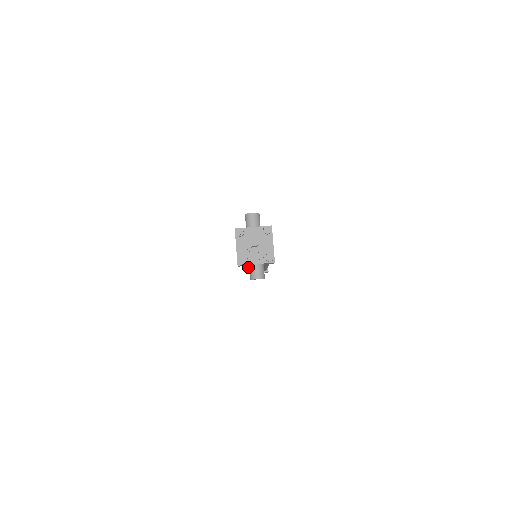
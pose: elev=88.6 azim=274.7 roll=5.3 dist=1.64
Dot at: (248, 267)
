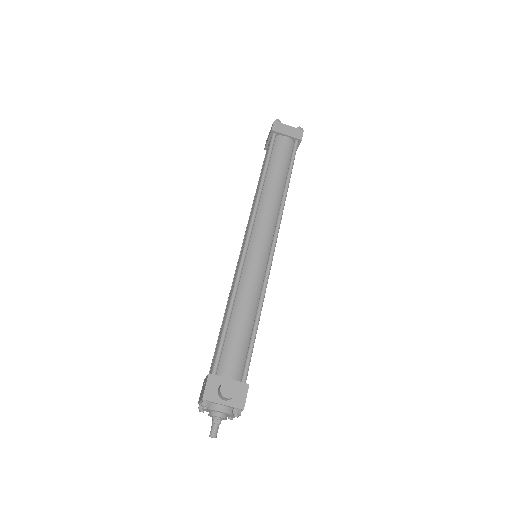
Dot at: occluded
